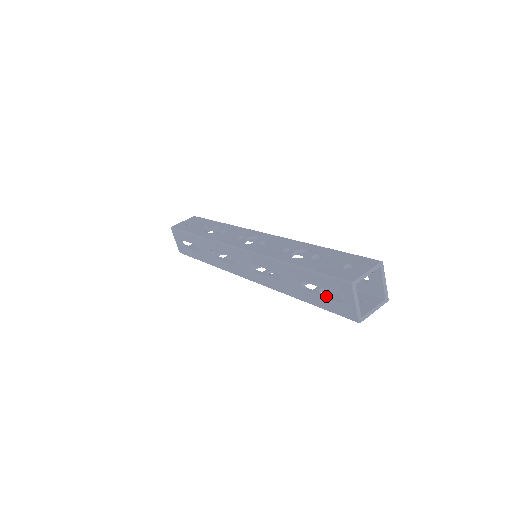
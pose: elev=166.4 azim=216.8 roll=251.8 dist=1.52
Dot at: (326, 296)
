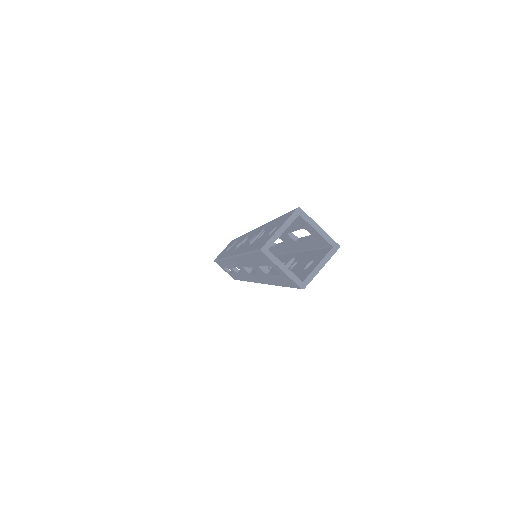
Dot at: (275, 273)
